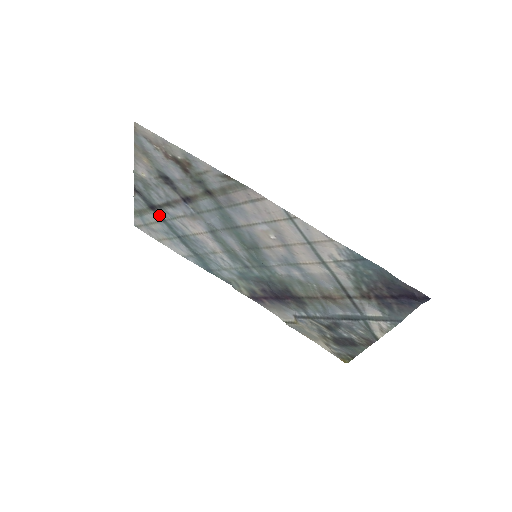
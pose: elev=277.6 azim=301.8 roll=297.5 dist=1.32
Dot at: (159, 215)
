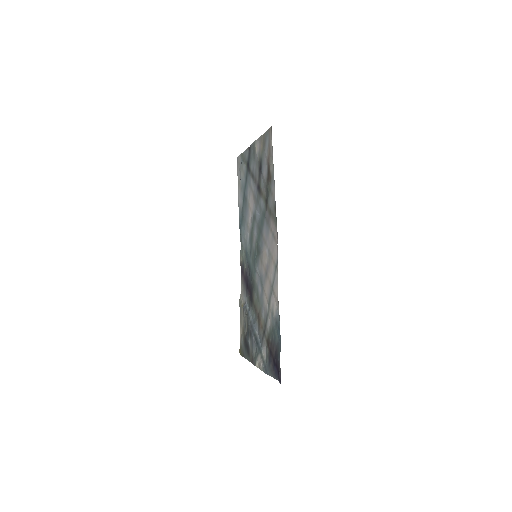
Dot at: (247, 173)
